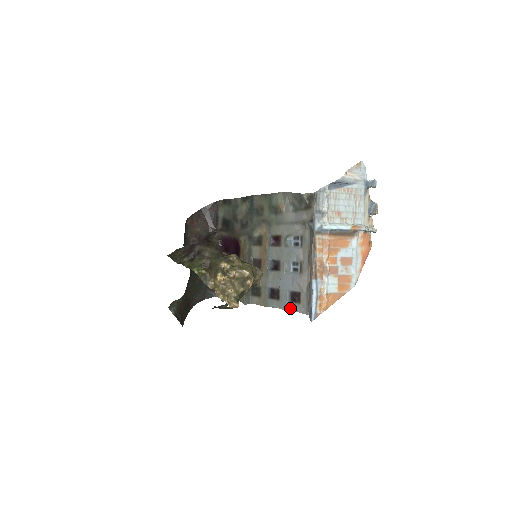
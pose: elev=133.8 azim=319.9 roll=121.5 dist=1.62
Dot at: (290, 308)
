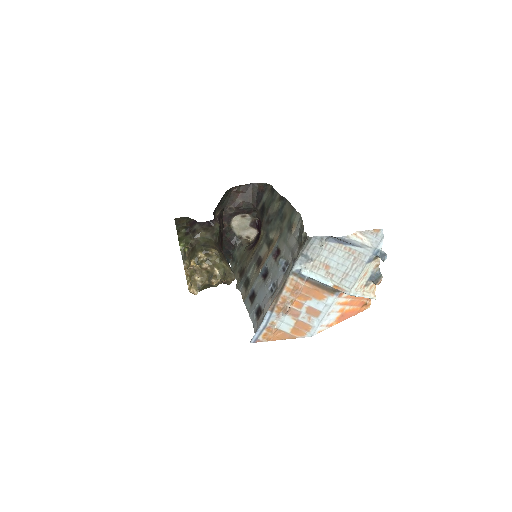
Dot at: (252, 318)
